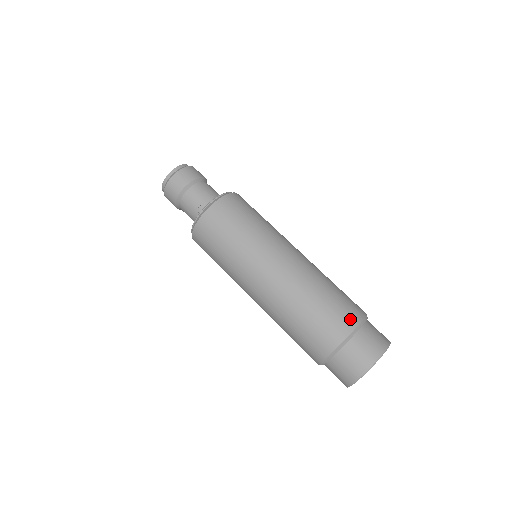
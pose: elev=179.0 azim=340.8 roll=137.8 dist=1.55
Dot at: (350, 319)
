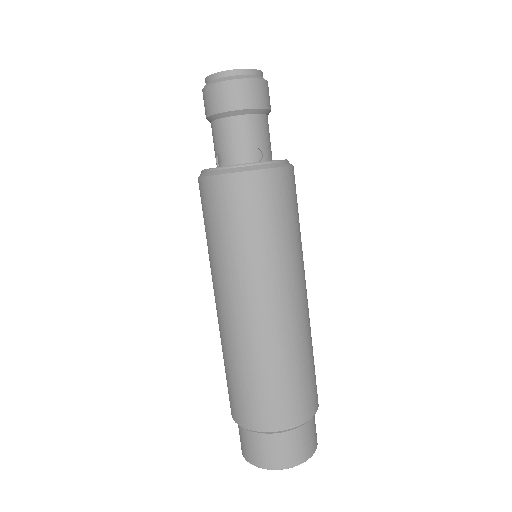
Dot at: (261, 420)
